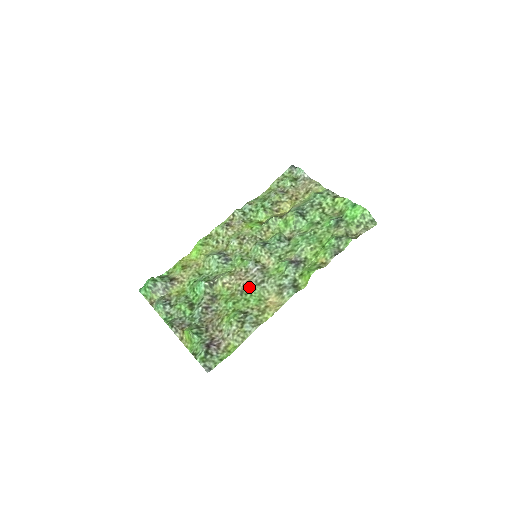
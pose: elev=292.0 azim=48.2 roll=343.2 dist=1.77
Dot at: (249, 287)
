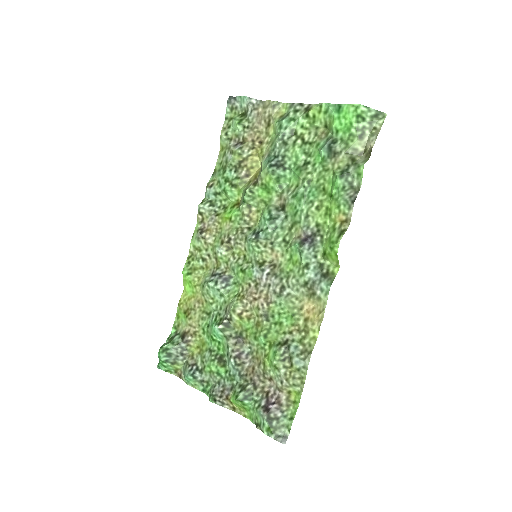
Dot at: (271, 304)
